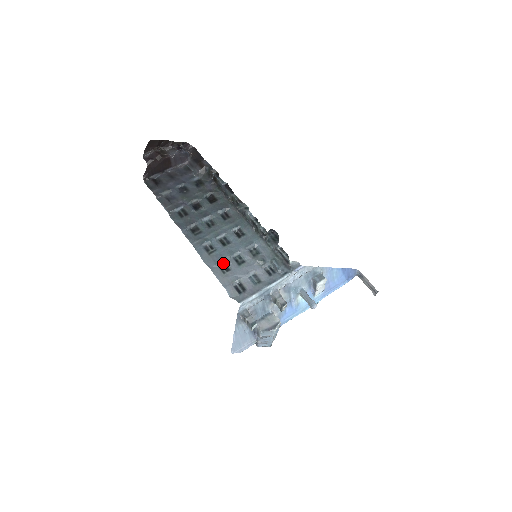
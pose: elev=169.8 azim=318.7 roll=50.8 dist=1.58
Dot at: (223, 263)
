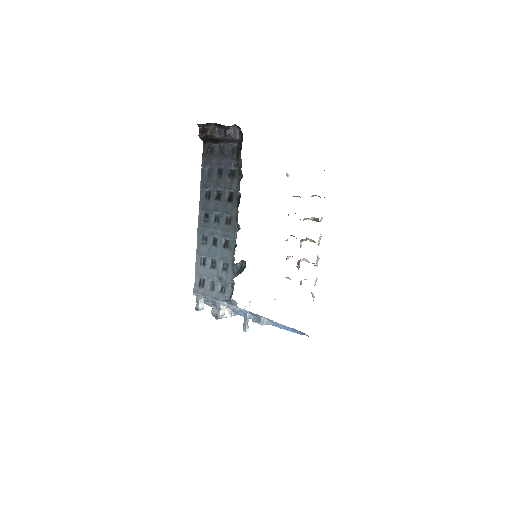
Dot at: (205, 257)
